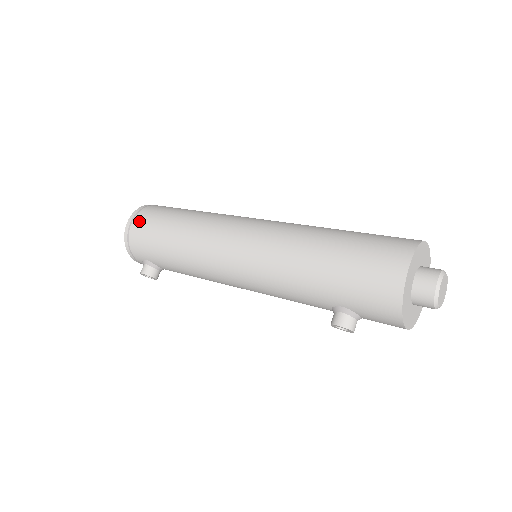
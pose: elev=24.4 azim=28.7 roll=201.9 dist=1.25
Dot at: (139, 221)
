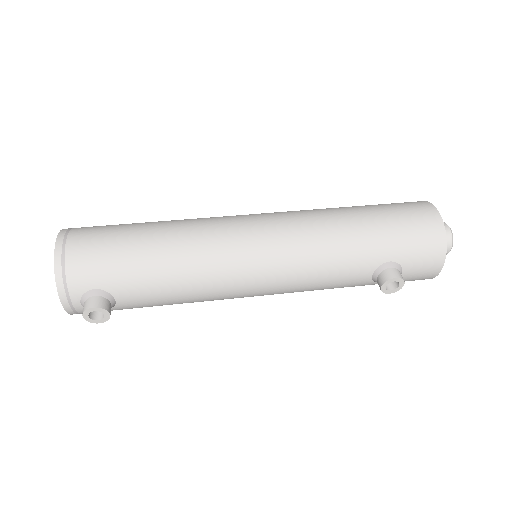
Dot at: (81, 236)
